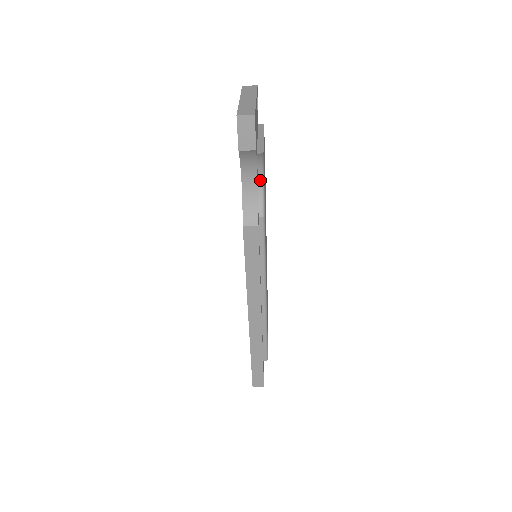
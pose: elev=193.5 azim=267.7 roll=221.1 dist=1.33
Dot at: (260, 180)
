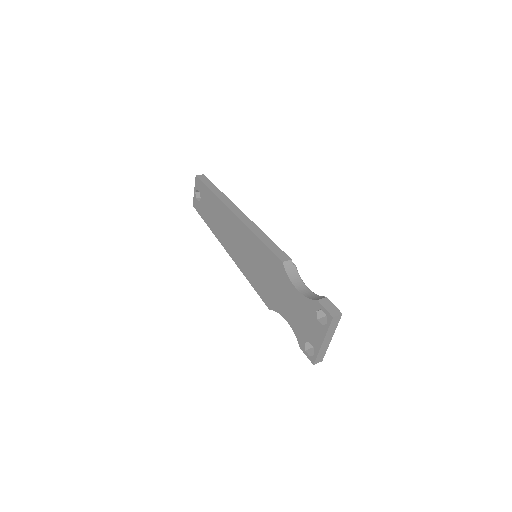
Dot at: occluded
